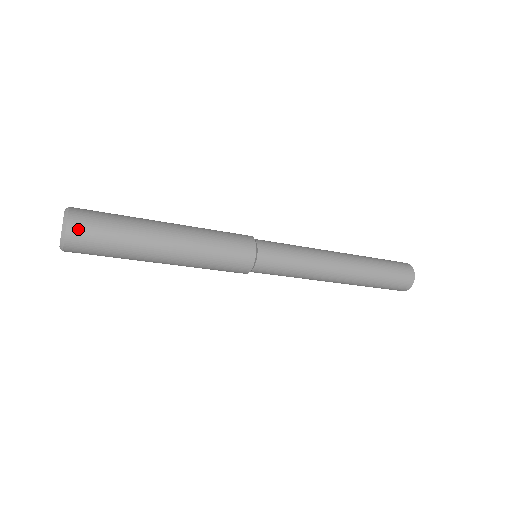
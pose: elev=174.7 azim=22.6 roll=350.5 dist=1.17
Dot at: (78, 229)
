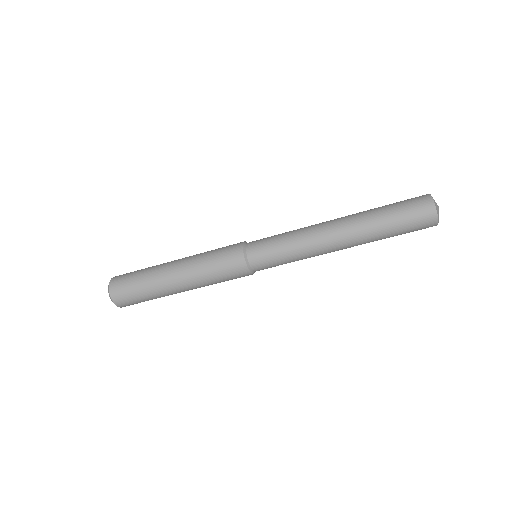
Dot at: (117, 293)
